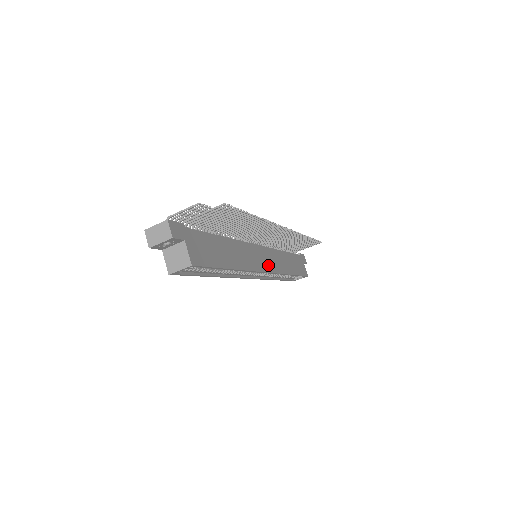
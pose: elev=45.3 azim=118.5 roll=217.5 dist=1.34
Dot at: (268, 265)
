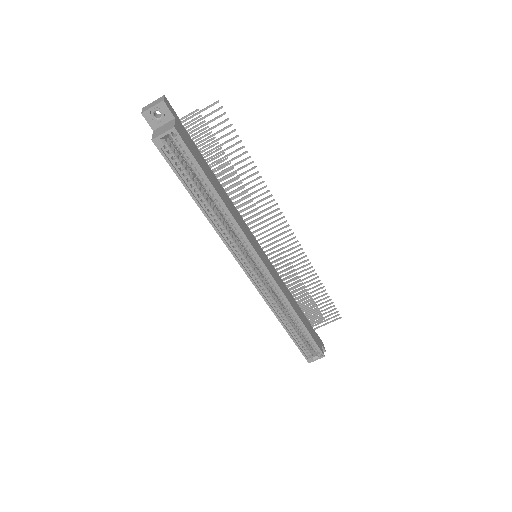
Dot at: (268, 266)
